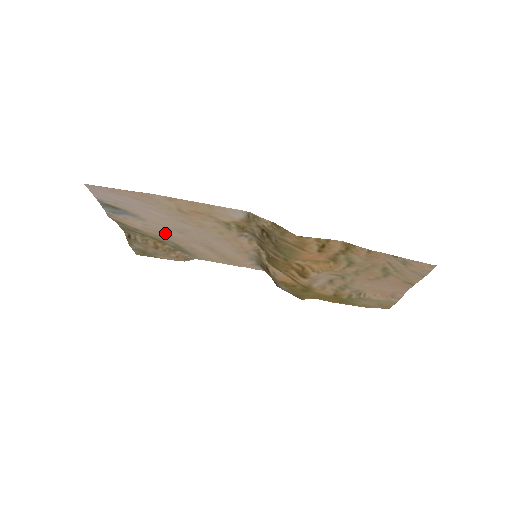
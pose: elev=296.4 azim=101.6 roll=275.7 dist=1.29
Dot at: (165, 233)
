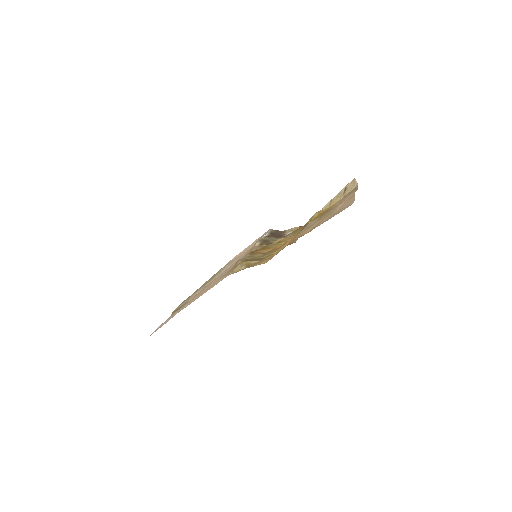
Dot at: occluded
